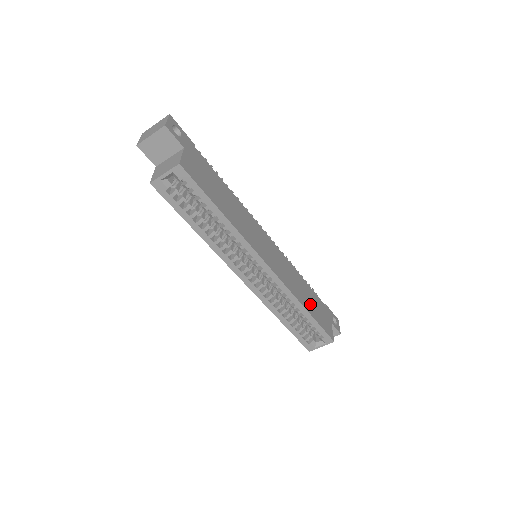
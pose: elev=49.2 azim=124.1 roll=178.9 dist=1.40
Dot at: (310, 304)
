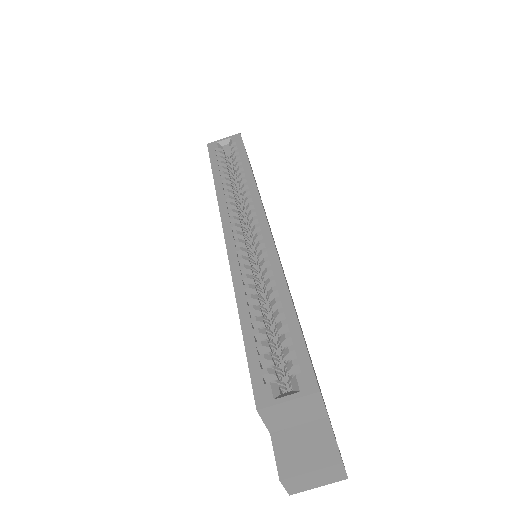
Dot at: occluded
